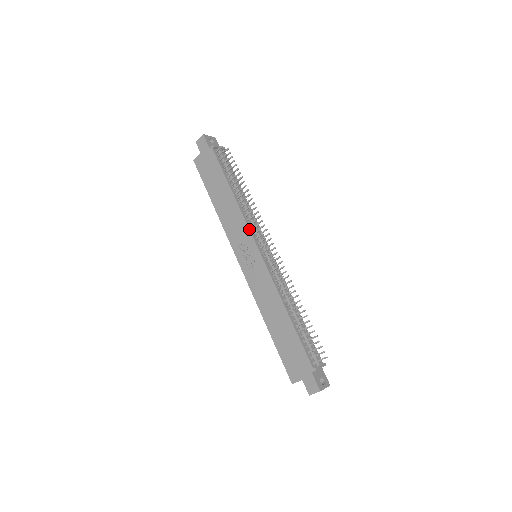
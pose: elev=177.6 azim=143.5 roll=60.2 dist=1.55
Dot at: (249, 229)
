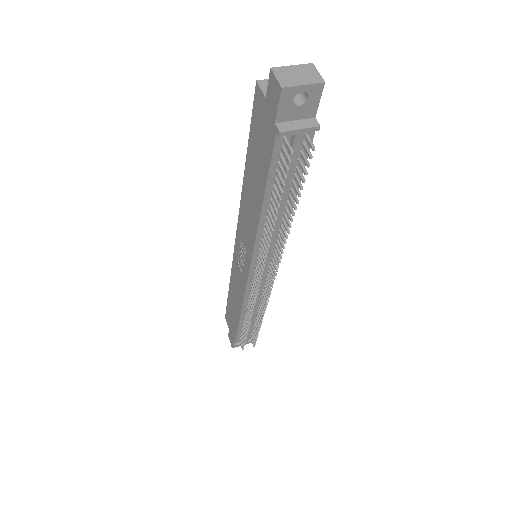
Dot at: (252, 255)
